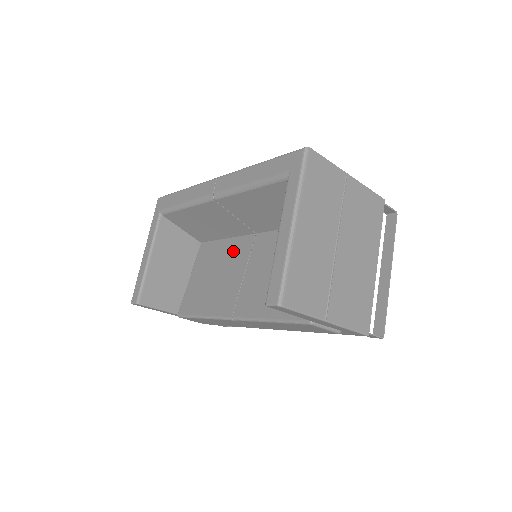
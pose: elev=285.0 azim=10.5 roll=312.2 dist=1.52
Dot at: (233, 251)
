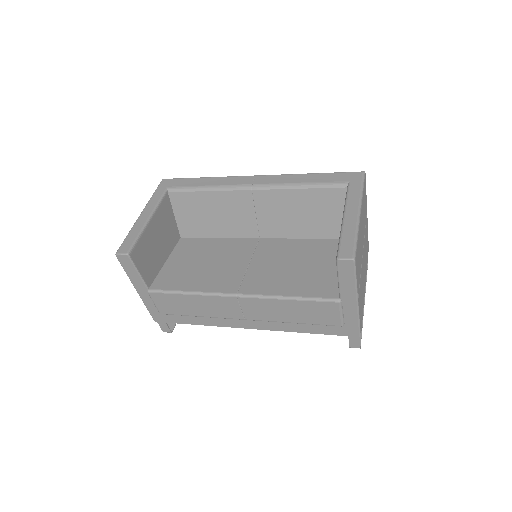
Dot at: (230, 247)
